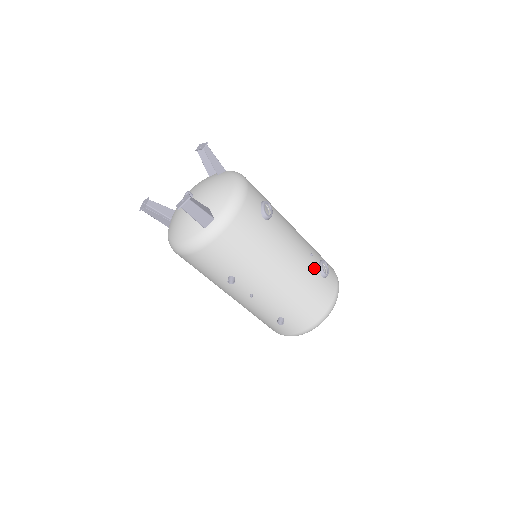
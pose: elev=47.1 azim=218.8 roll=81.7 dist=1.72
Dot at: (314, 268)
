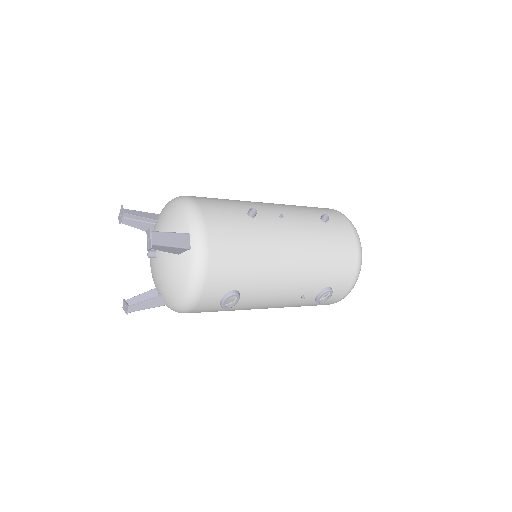
Dot at: (305, 302)
